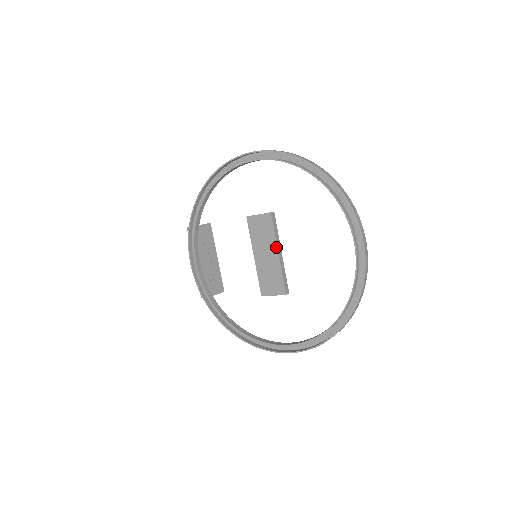
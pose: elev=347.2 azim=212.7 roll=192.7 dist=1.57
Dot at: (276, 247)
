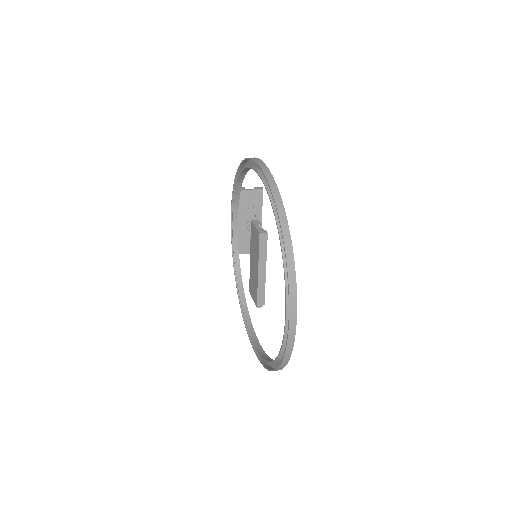
Dot at: (258, 265)
